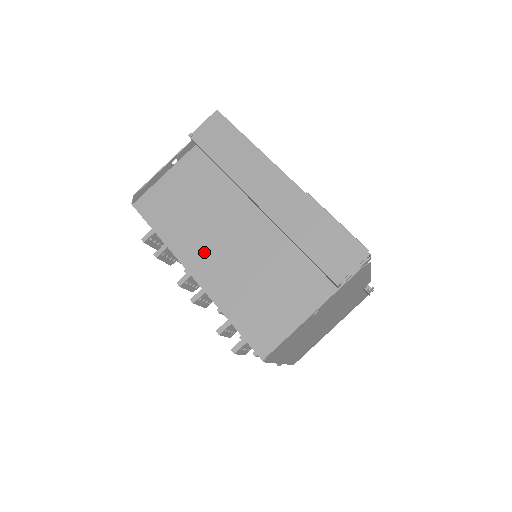
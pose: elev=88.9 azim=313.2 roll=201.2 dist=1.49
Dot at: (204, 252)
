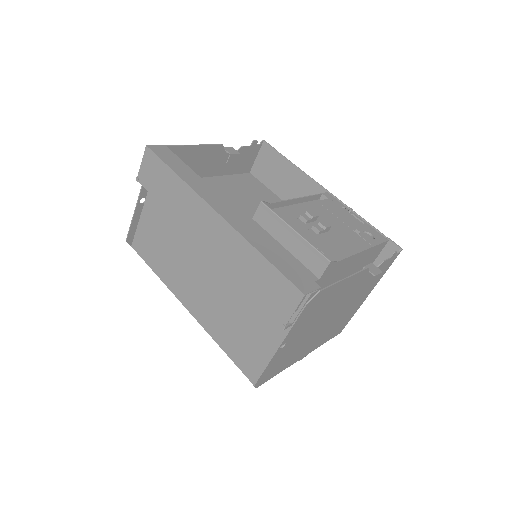
Dot at: (189, 287)
